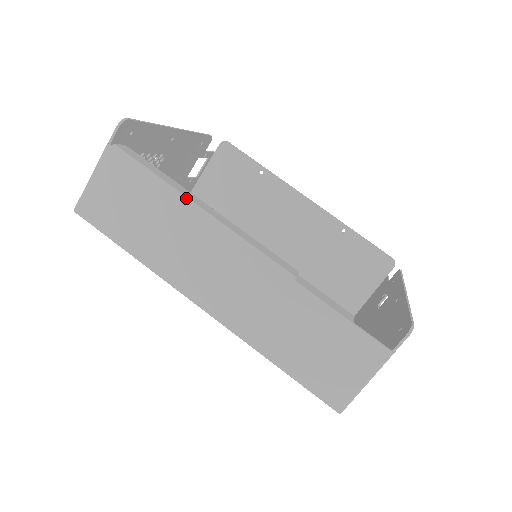
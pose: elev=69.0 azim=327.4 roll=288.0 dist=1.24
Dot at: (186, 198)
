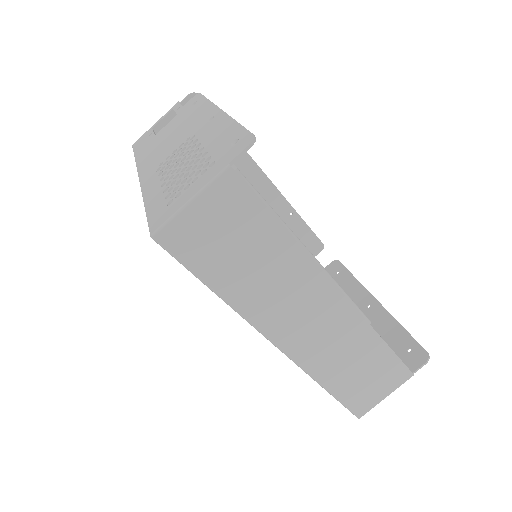
Dot at: (302, 244)
